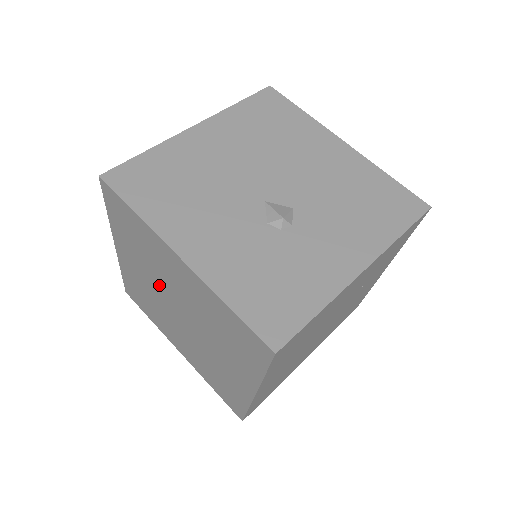
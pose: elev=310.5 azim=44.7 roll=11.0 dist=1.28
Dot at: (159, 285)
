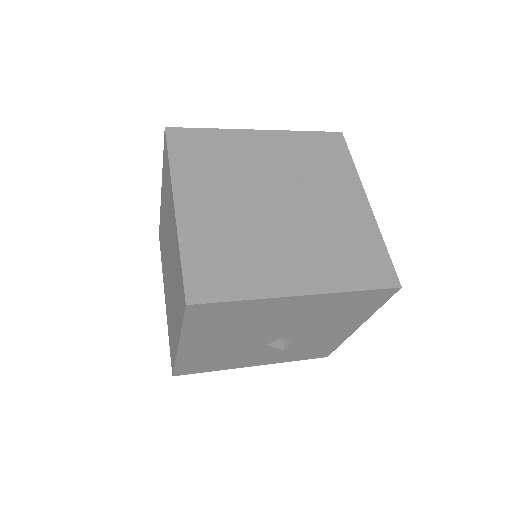
Dot at: (166, 261)
